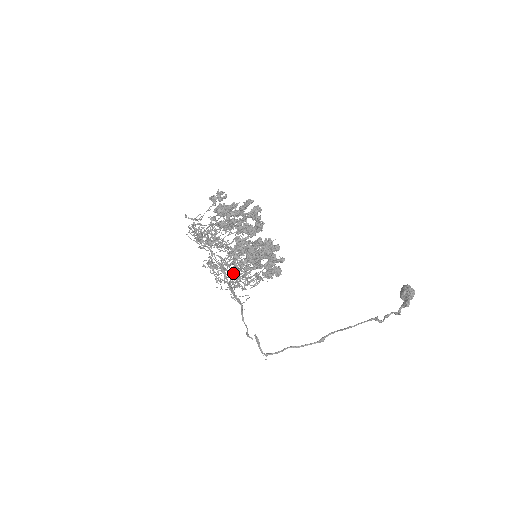
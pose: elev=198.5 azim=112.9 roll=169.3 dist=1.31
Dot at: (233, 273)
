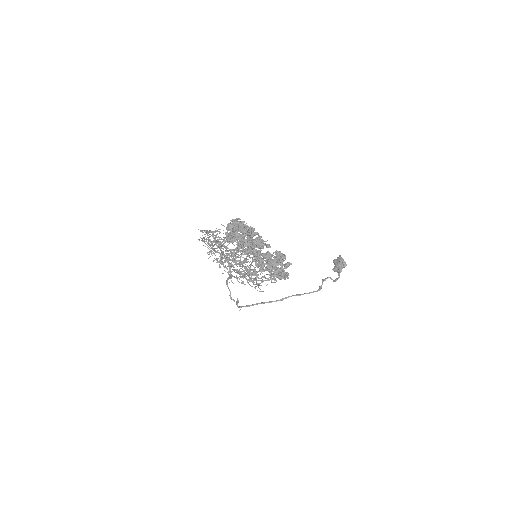
Dot at: occluded
